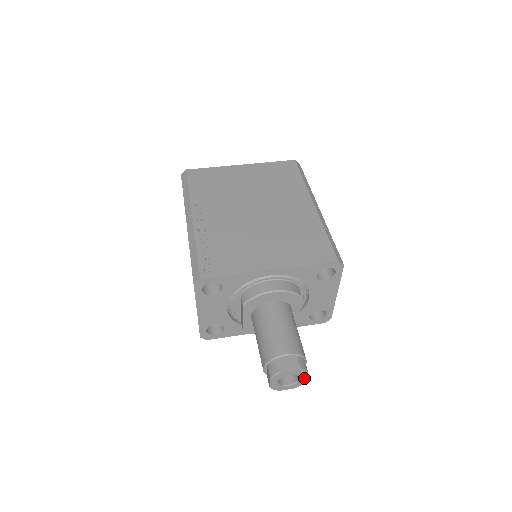
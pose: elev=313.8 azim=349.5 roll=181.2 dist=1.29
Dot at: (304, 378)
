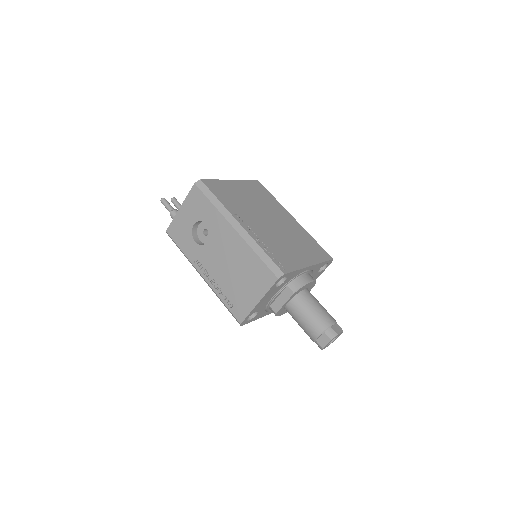
Dot at: occluded
